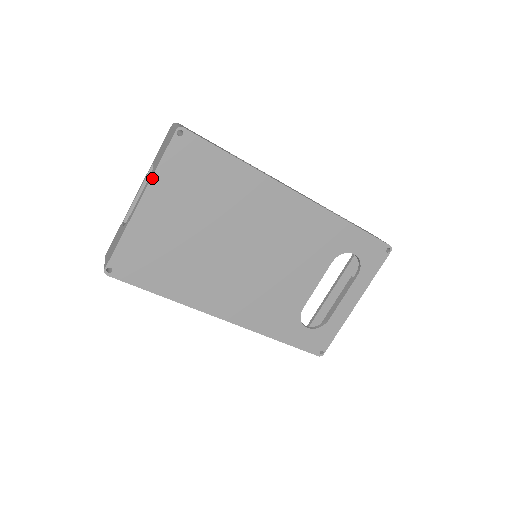
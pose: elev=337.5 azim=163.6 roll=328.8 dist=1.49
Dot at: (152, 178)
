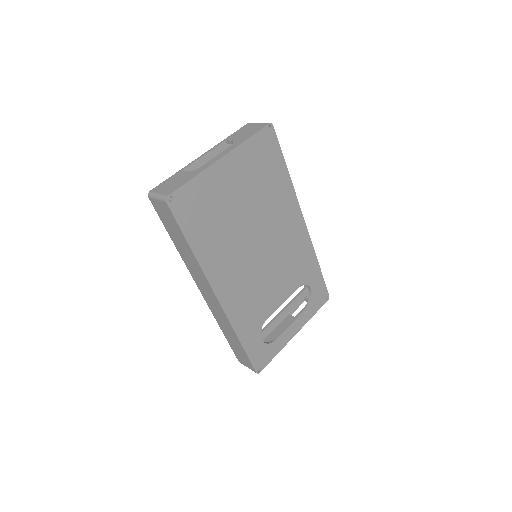
Dot at: (239, 146)
